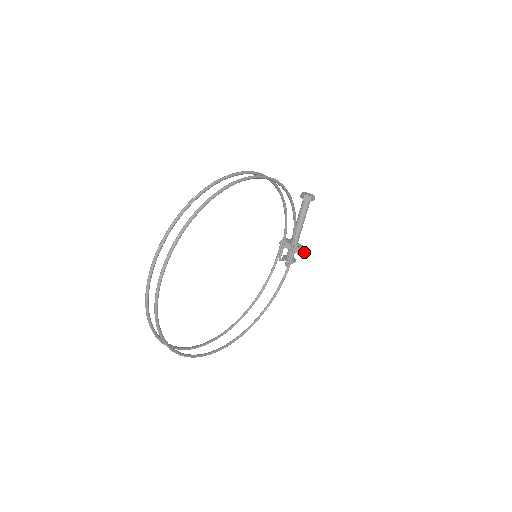
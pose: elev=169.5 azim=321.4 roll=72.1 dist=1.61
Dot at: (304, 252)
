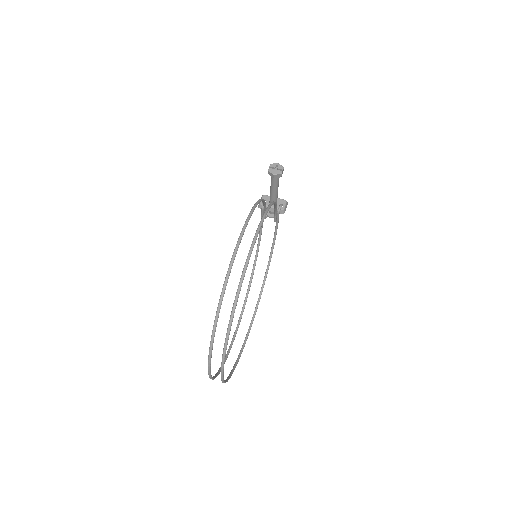
Dot at: (286, 206)
